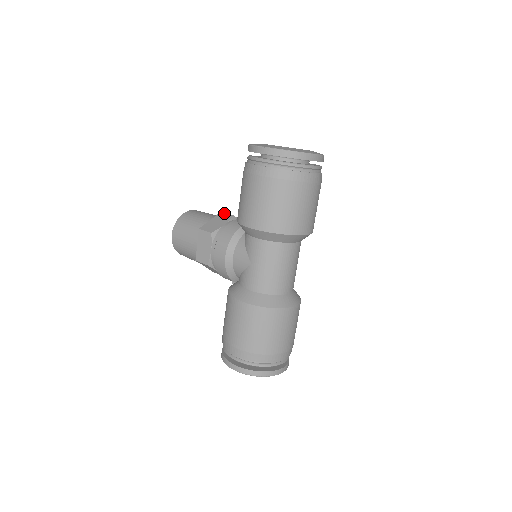
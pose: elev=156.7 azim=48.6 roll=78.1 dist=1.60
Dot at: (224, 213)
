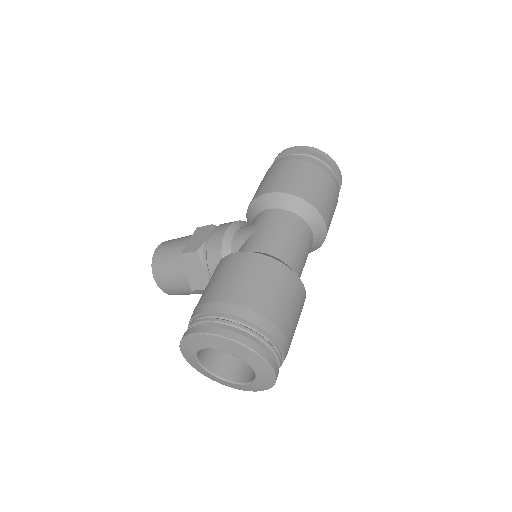
Dot at: occluded
